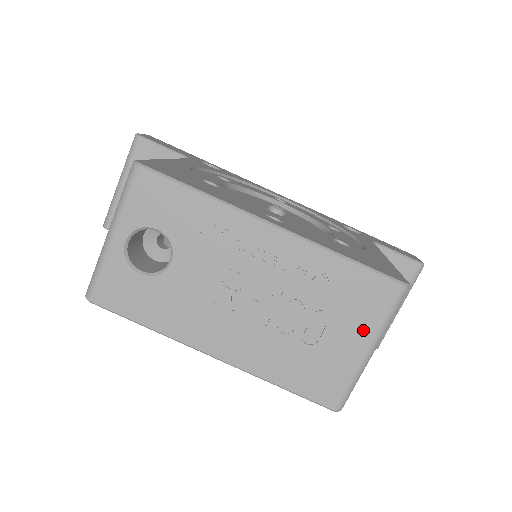
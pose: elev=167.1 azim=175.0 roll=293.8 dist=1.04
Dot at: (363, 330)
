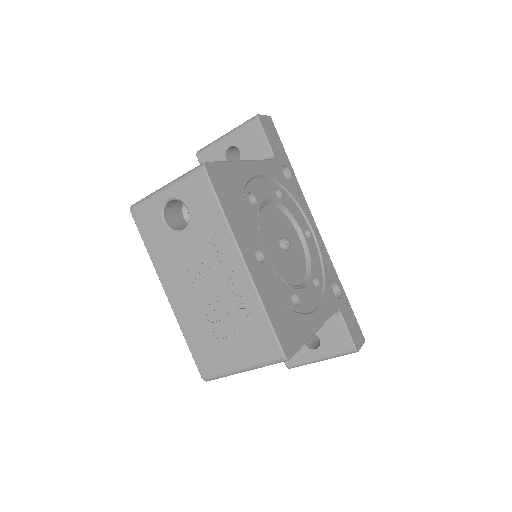
Dot at: (246, 357)
